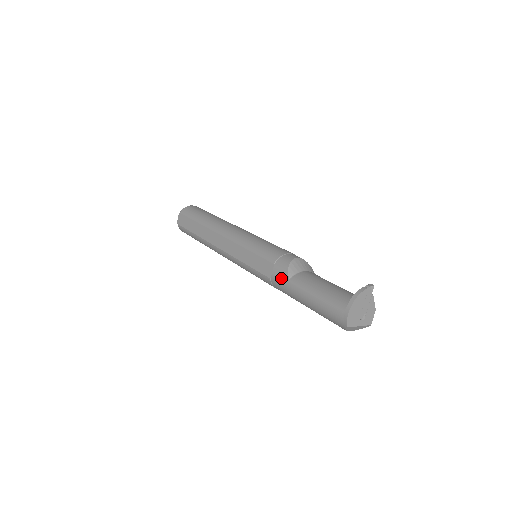
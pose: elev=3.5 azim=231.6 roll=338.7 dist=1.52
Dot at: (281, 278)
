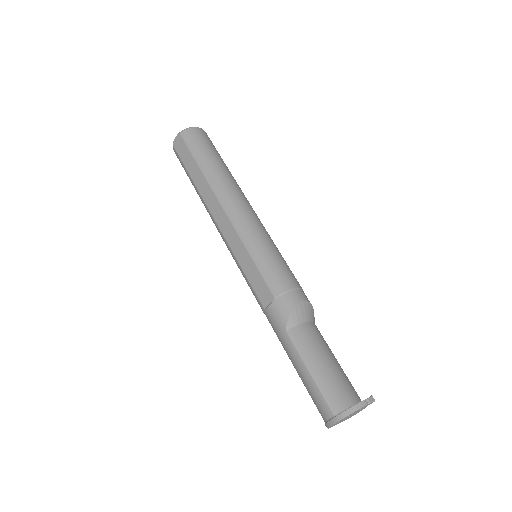
Dot at: (277, 321)
